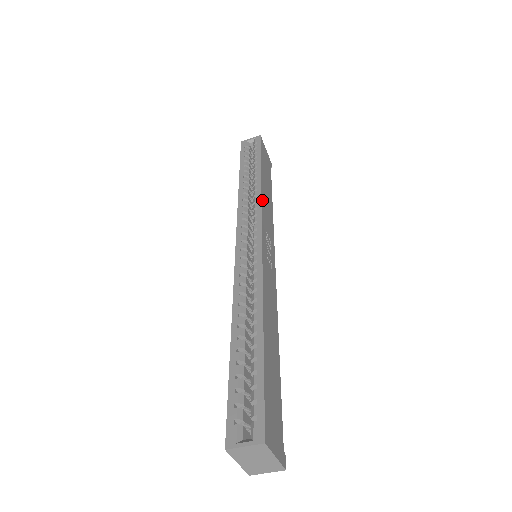
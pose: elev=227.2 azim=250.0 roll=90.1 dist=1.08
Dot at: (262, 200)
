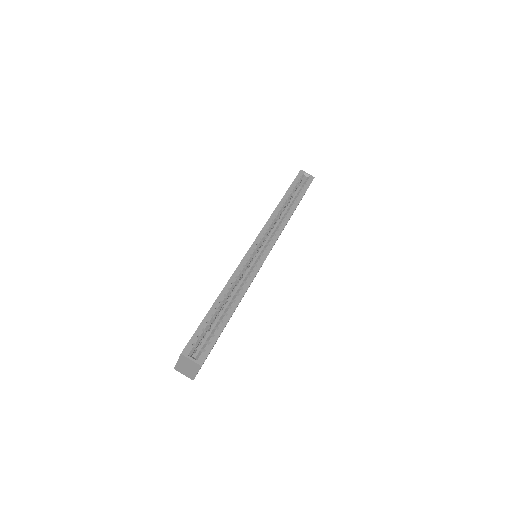
Dot at: occluded
